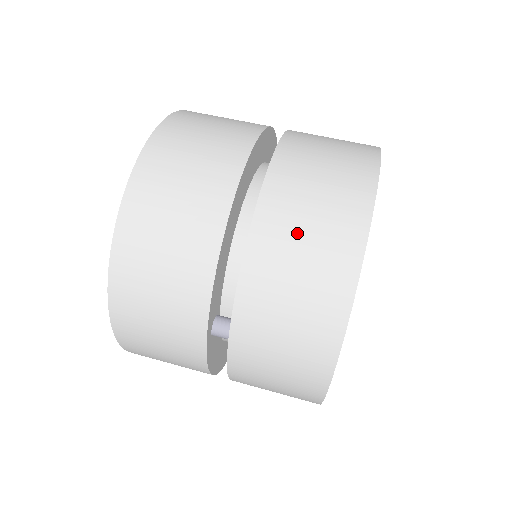
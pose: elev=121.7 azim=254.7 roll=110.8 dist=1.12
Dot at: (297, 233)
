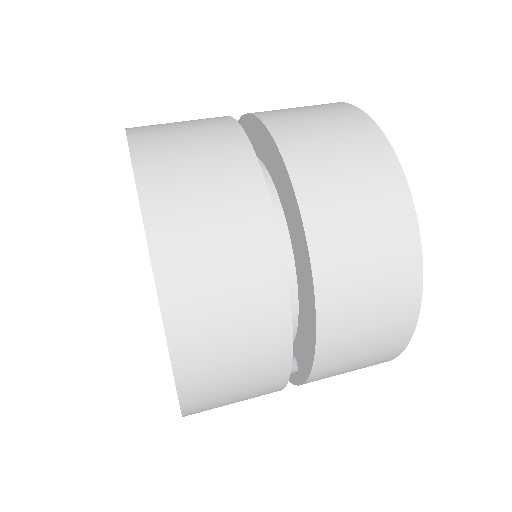
Dot at: (361, 306)
